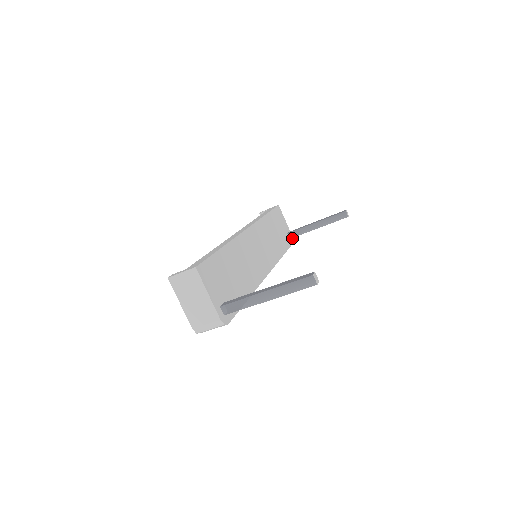
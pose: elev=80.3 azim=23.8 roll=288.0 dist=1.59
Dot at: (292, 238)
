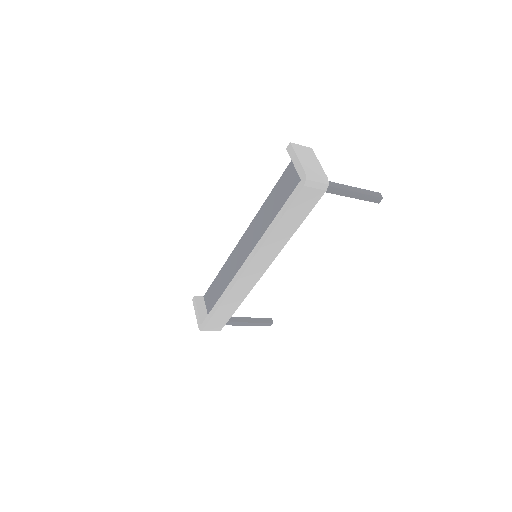
Dot at: occluded
